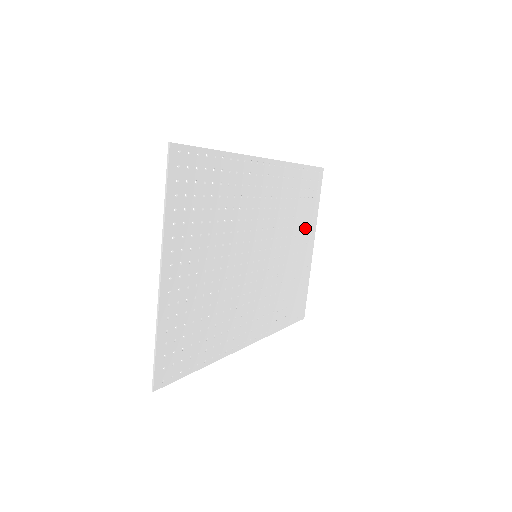
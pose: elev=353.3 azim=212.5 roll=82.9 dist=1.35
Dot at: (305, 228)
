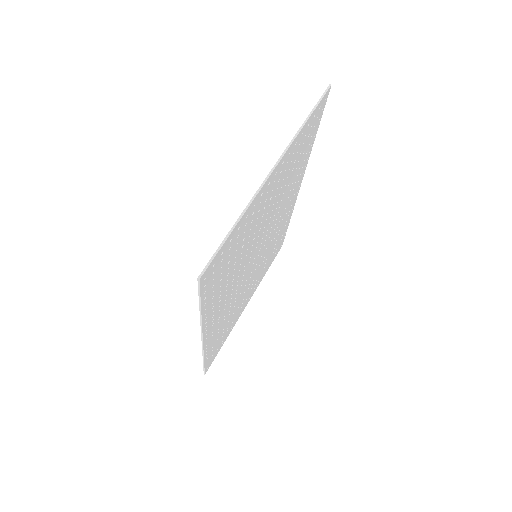
Dot at: (258, 280)
